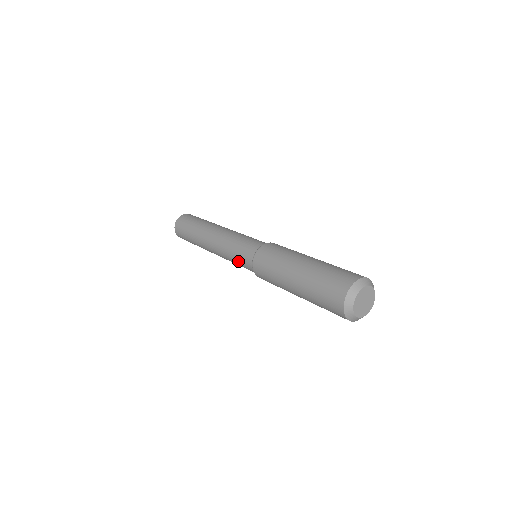
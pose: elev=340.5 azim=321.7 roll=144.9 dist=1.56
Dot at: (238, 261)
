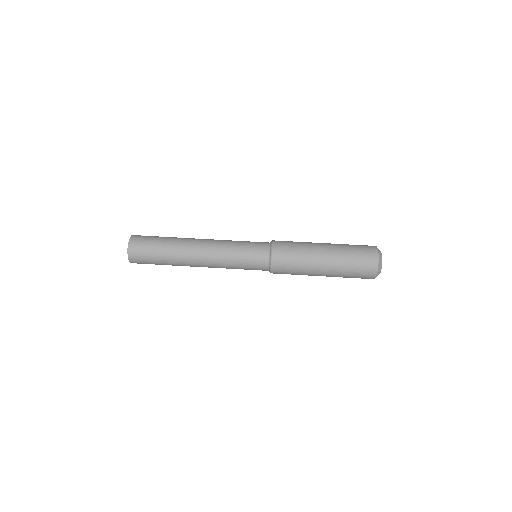
Dot at: (246, 264)
